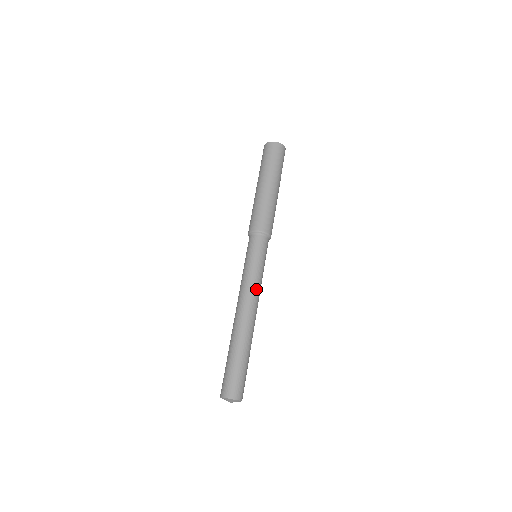
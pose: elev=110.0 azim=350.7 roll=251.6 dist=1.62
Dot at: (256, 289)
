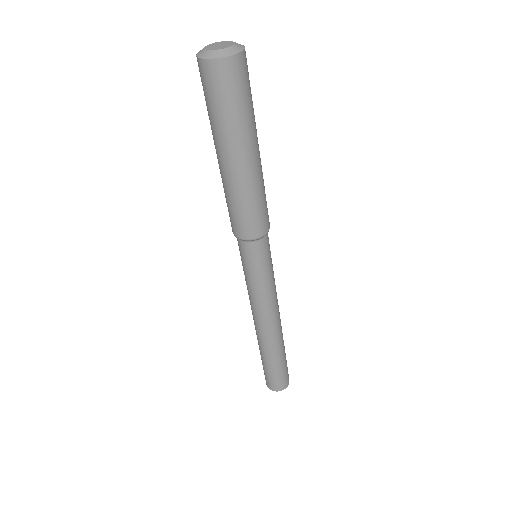
Dot at: (262, 305)
